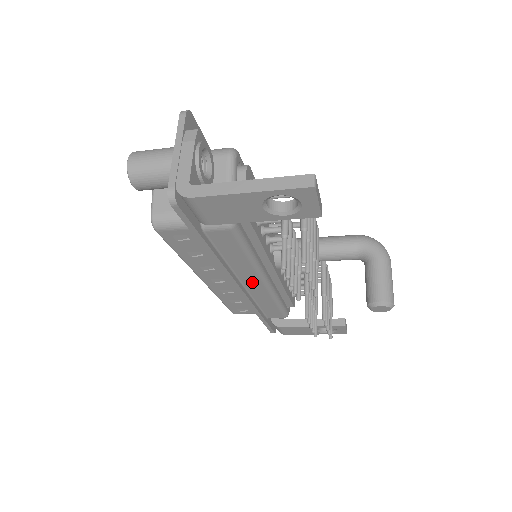
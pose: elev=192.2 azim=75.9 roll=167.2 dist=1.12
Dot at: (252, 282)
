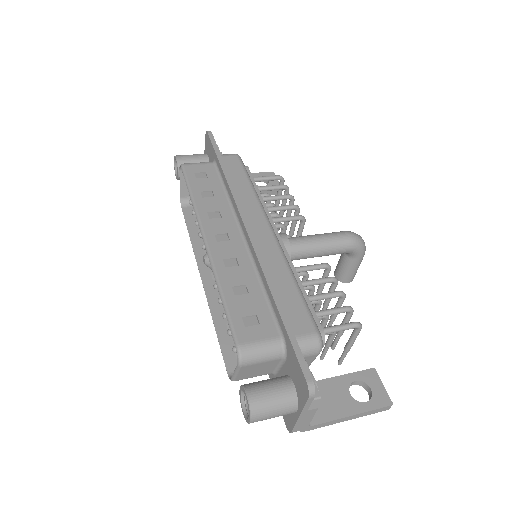
Dot at: occluded
